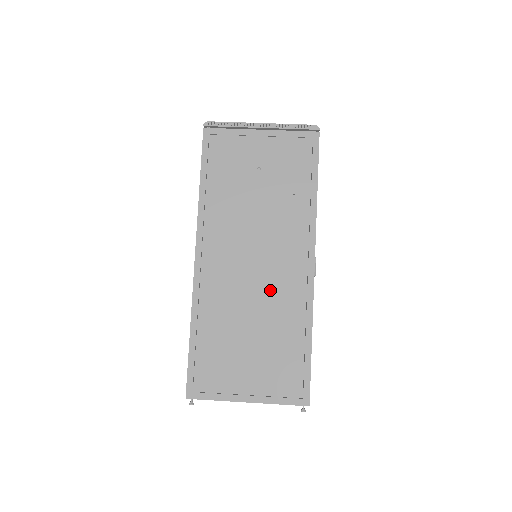
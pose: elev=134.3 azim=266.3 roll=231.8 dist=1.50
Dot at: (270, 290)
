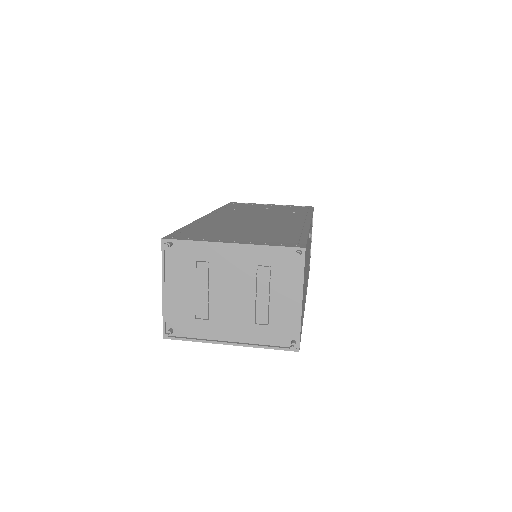
Dot at: (269, 223)
